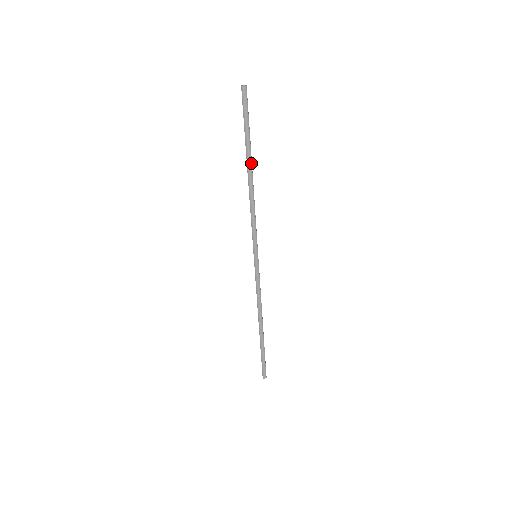
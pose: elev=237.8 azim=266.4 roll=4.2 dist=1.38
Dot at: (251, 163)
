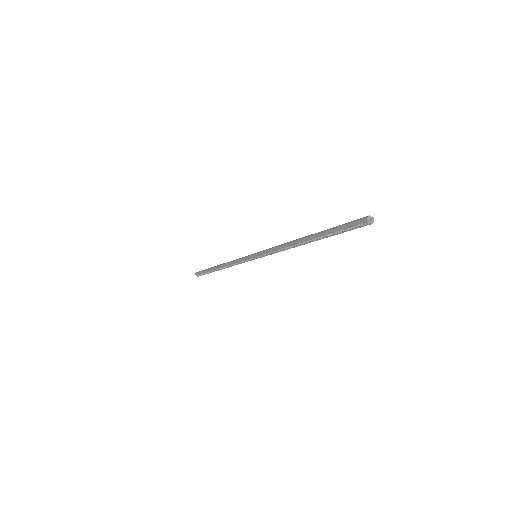
Dot at: occluded
